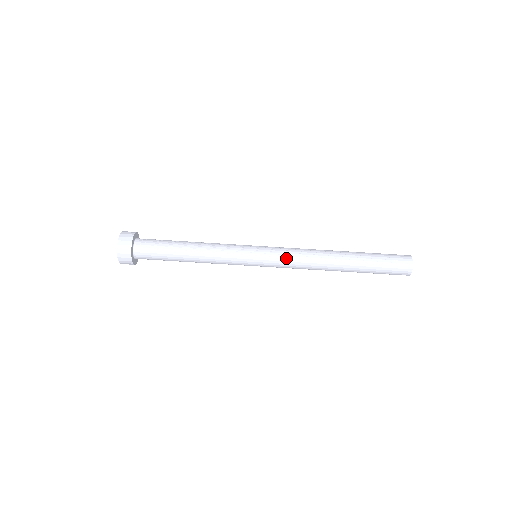
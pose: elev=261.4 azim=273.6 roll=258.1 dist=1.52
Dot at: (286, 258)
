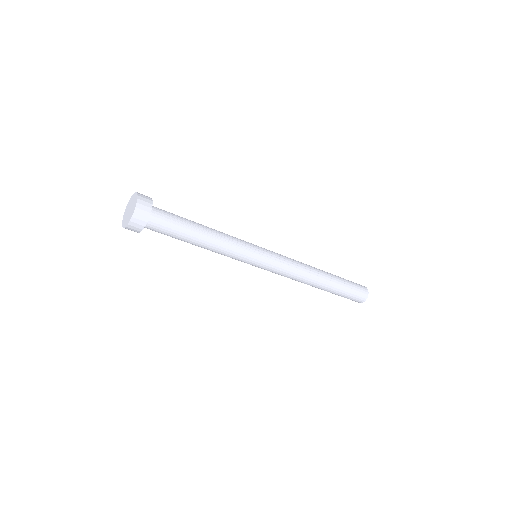
Dot at: (283, 268)
